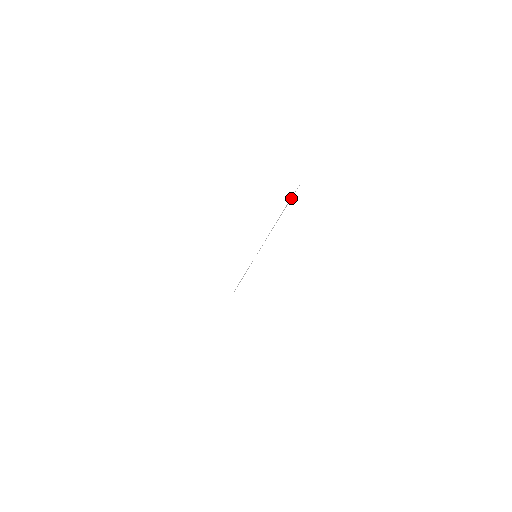
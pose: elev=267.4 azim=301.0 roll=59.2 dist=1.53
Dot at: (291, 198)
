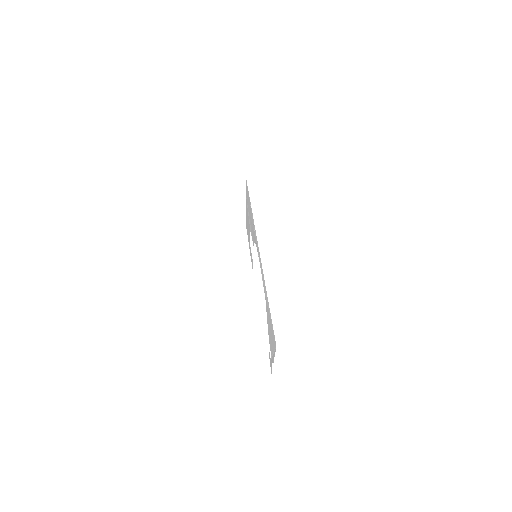
Dot at: (246, 217)
